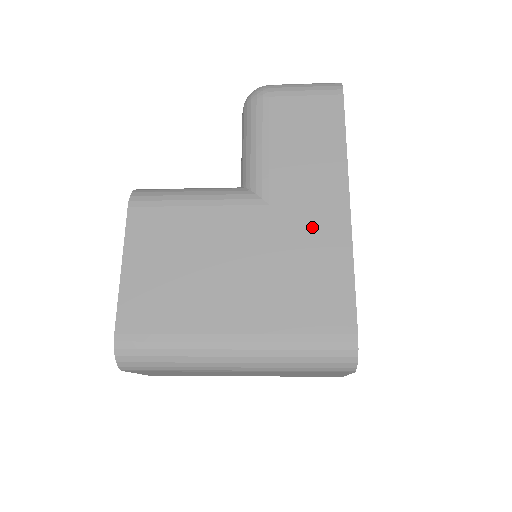
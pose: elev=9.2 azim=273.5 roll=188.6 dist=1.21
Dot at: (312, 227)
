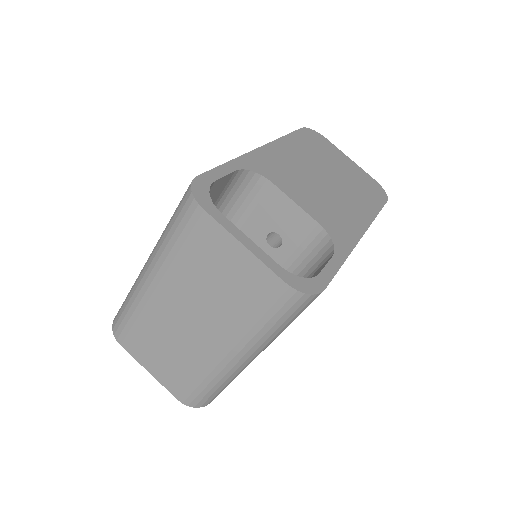
Dot at: occluded
